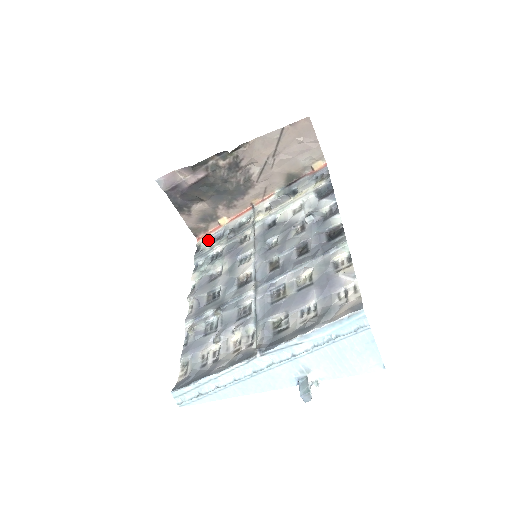
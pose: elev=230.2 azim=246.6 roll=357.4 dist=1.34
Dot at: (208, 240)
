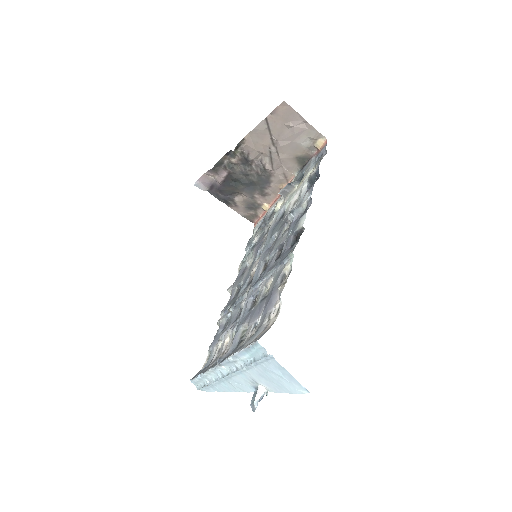
Dot at: (256, 227)
